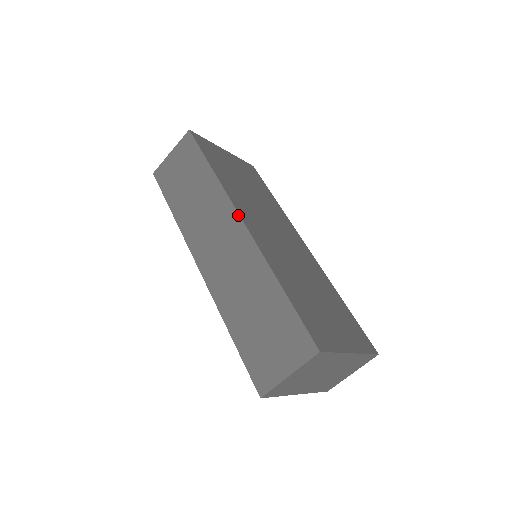
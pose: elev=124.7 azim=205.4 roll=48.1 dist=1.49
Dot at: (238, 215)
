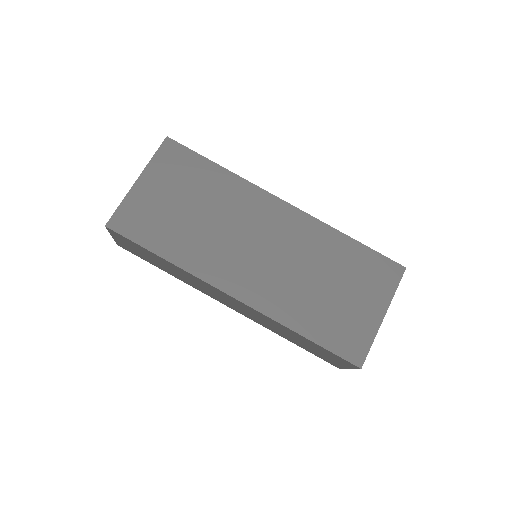
Dot at: (224, 293)
